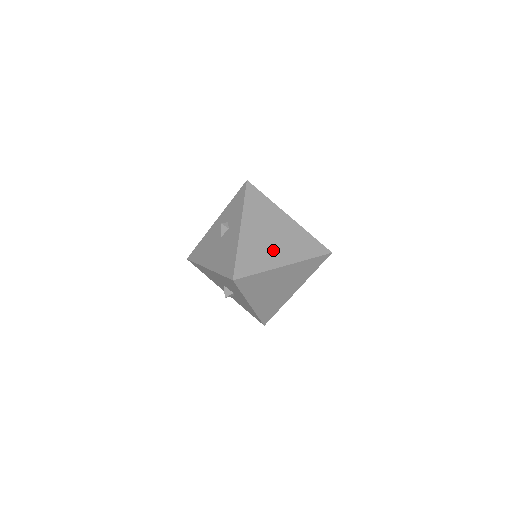
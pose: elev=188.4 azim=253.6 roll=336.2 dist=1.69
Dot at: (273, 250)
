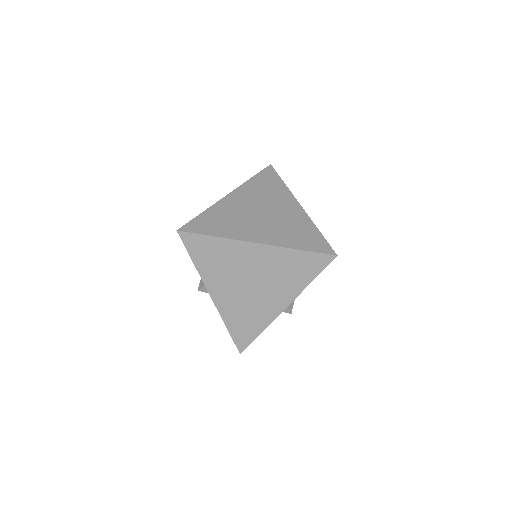
Dot at: (252, 224)
